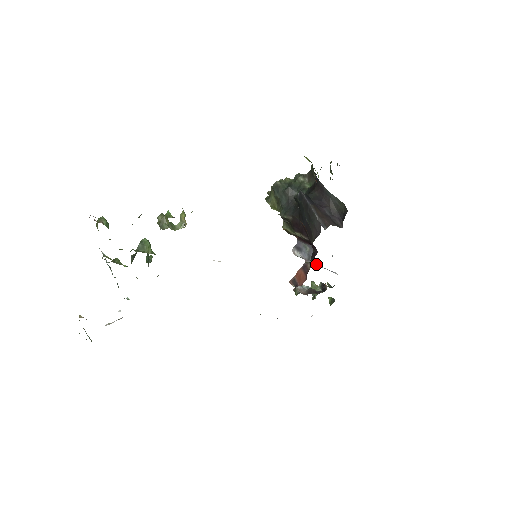
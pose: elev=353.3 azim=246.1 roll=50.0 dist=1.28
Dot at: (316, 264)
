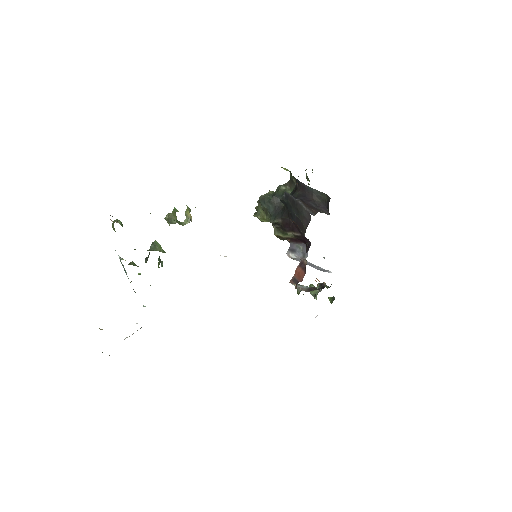
Dot at: (311, 266)
